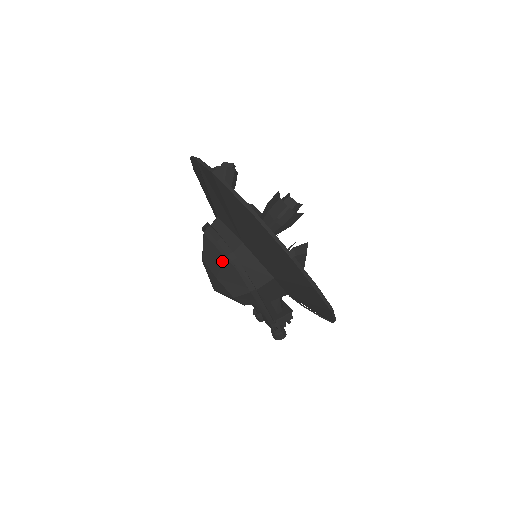
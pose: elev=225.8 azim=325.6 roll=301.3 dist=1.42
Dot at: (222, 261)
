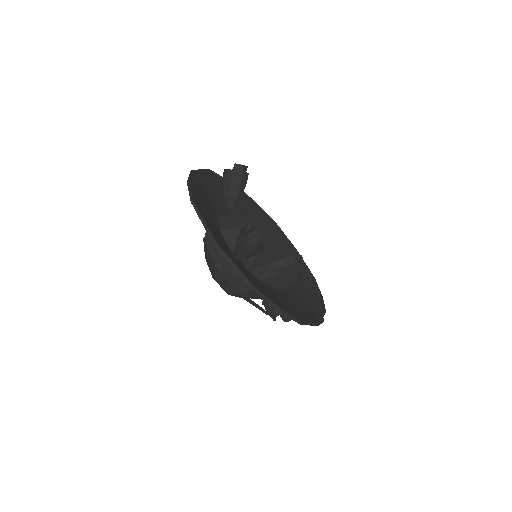
Dot at: (213, 267)
